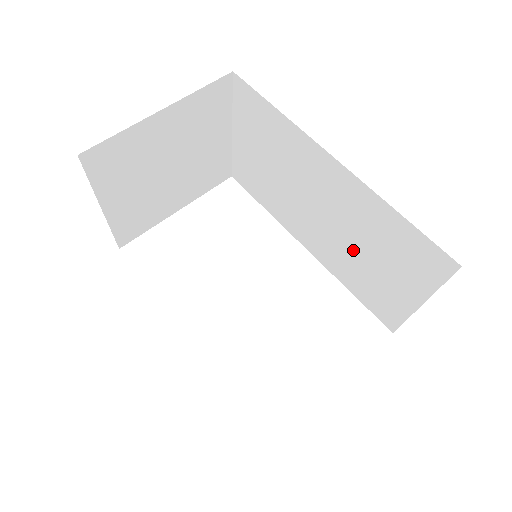
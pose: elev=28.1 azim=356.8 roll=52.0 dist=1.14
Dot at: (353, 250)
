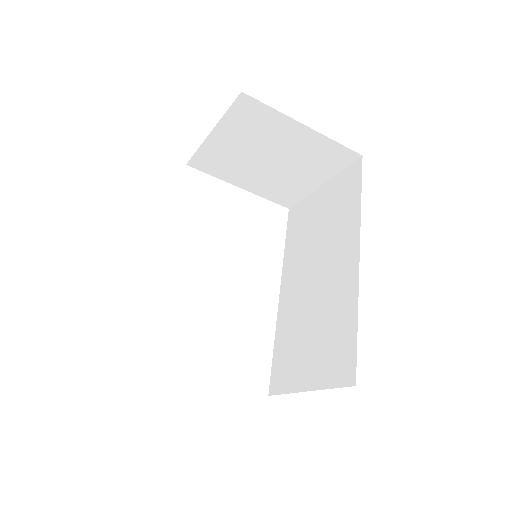
Dot at: (307, 320)
